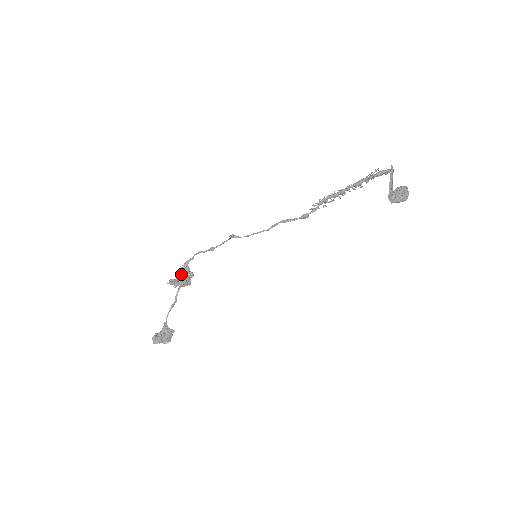
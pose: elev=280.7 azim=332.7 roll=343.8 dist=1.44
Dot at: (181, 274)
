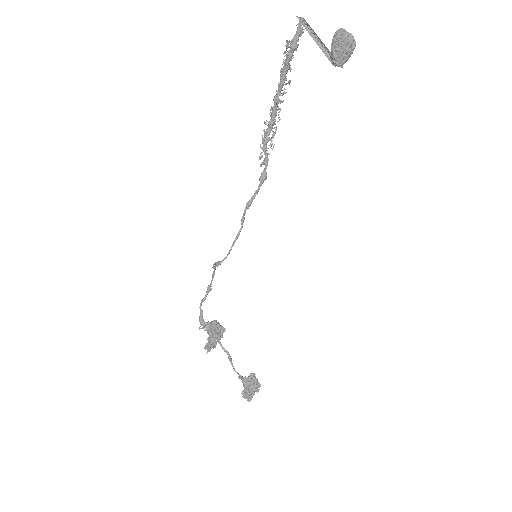
Dot at: (207, 332)
